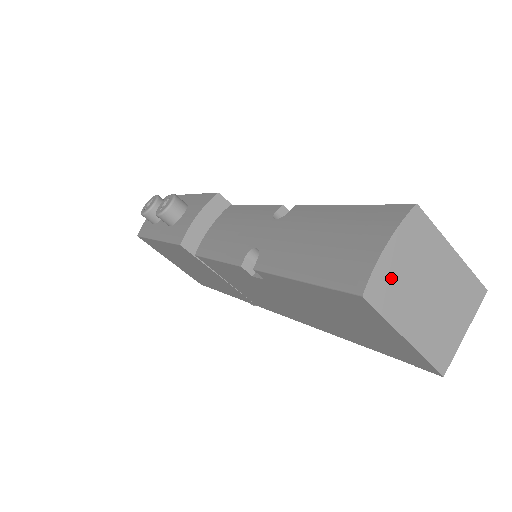
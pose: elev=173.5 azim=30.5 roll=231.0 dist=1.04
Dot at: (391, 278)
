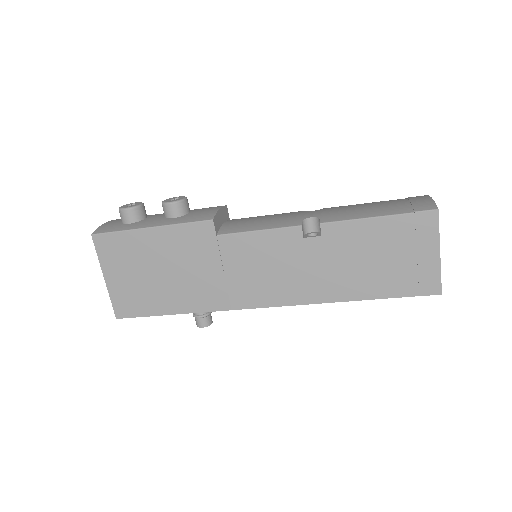
Dot at: occluded
